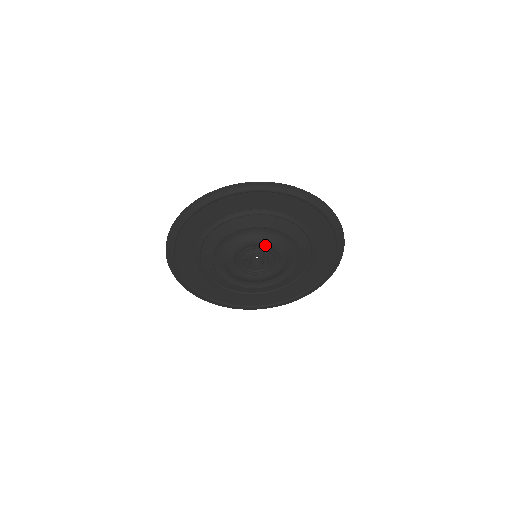
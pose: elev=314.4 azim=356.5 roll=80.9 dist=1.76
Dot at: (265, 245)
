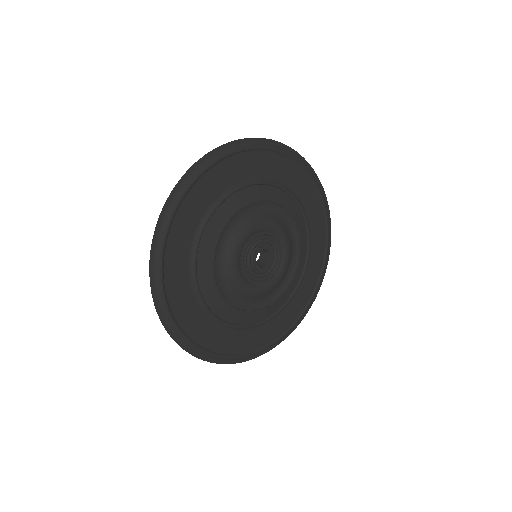
Dot at: (279, 234)
